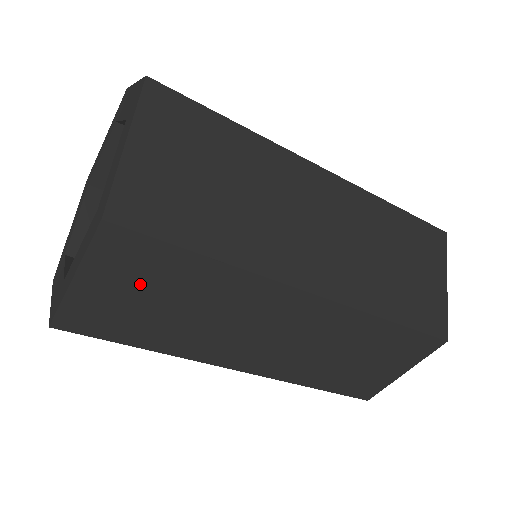
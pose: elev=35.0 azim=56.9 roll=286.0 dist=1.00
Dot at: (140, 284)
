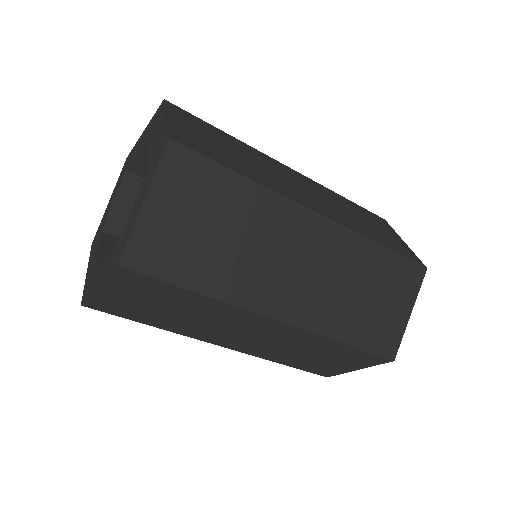
Dot at: (195, 206)
